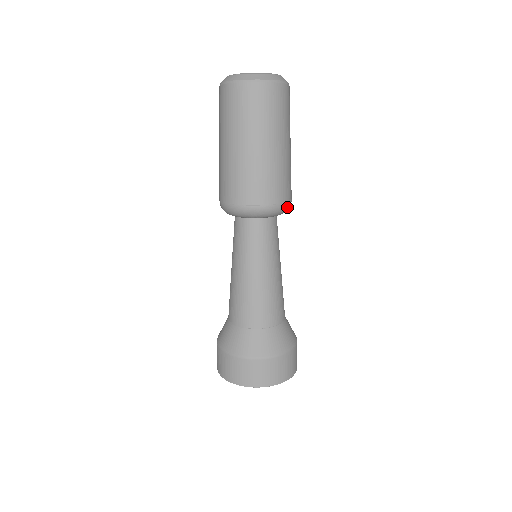
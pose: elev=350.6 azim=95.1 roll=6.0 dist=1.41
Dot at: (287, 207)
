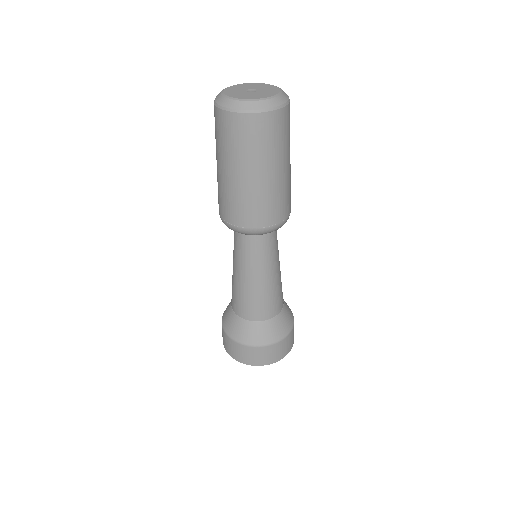
Dot at: occluded
